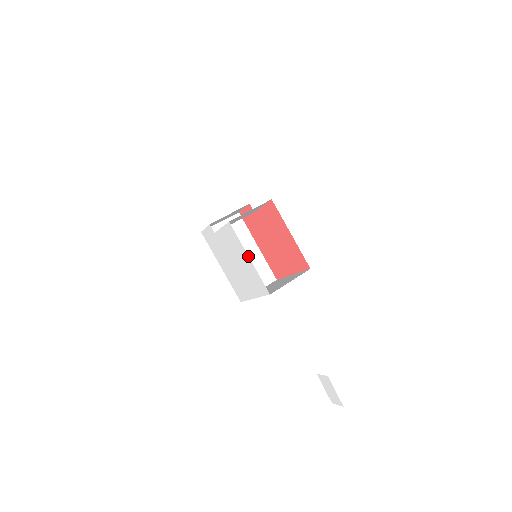
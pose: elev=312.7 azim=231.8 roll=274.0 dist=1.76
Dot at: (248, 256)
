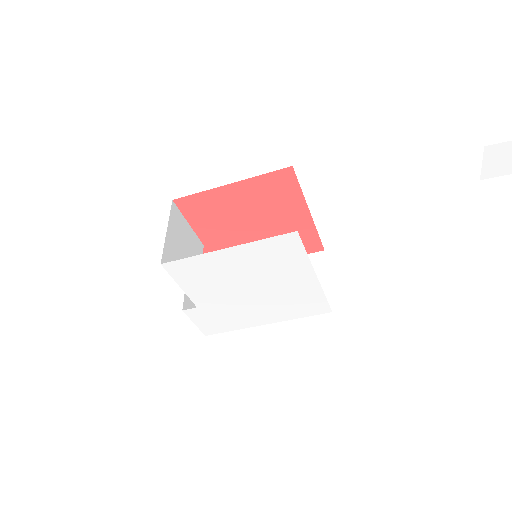
Dot at: (222, 250)
